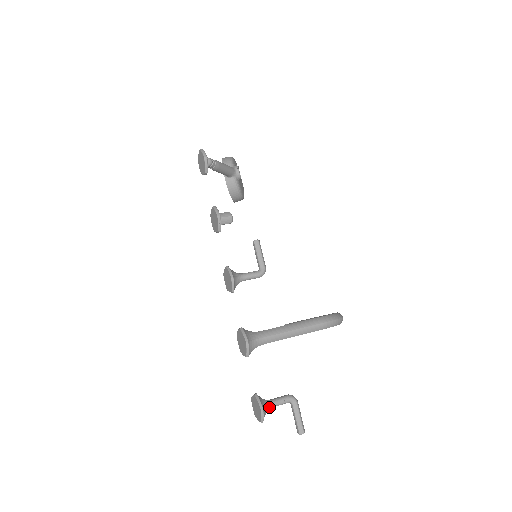
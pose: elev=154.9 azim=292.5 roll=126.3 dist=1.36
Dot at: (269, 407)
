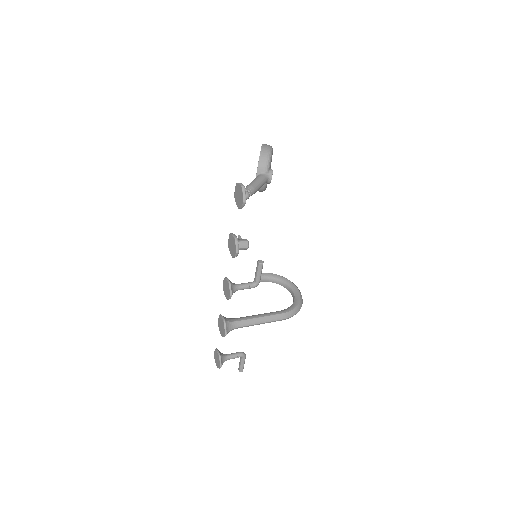
Dot at: occluded
